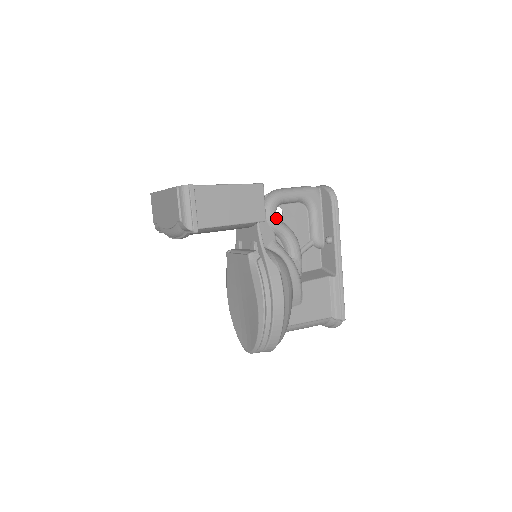
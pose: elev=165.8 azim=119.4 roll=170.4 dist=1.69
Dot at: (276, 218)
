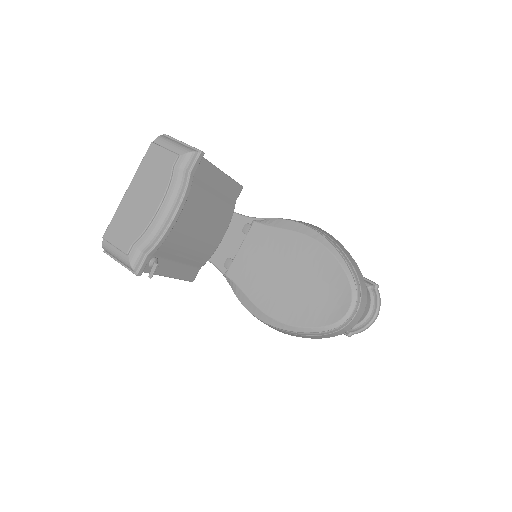
Dot at: occluded
